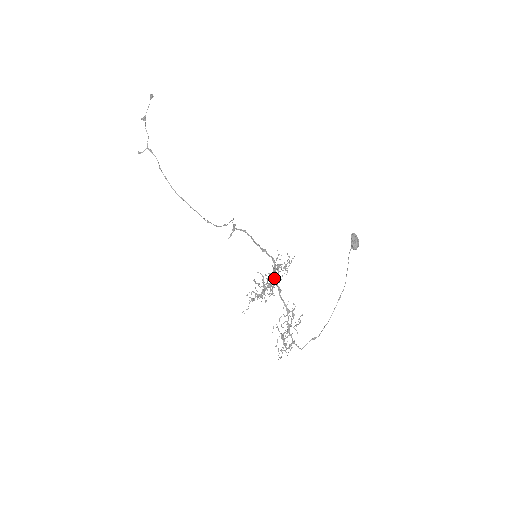
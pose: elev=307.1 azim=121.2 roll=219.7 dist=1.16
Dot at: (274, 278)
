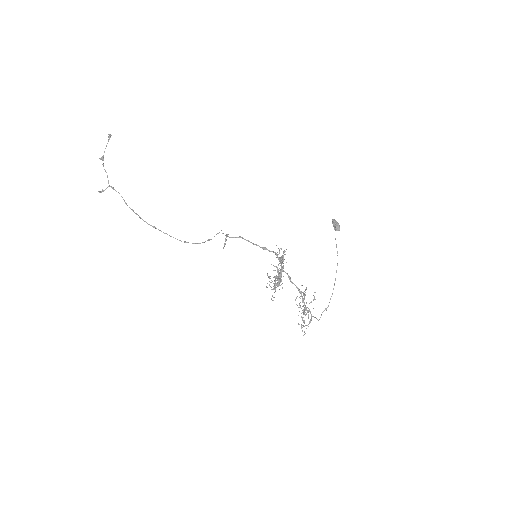
Dot at: (282, 268)
